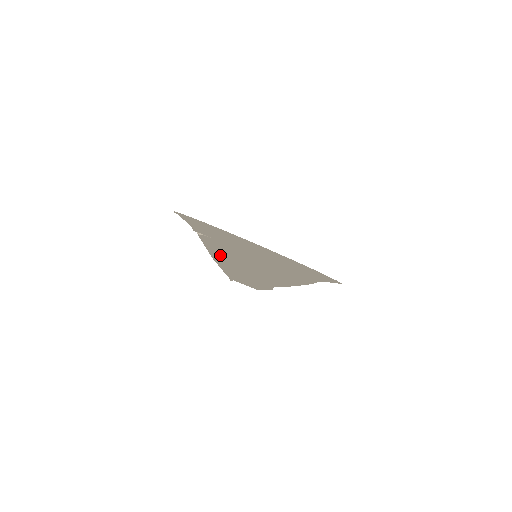
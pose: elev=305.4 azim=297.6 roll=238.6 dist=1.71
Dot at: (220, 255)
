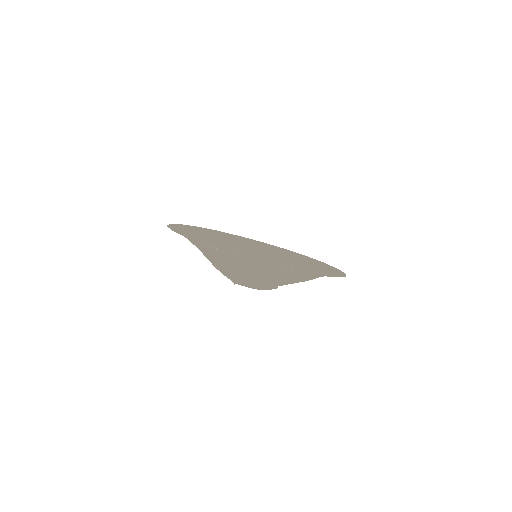
Dot at: (227, 268)
